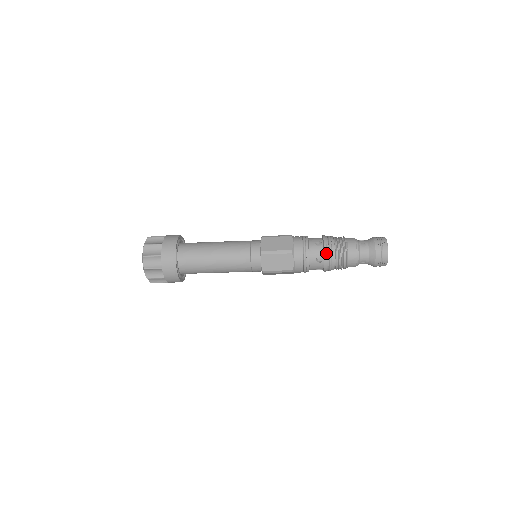
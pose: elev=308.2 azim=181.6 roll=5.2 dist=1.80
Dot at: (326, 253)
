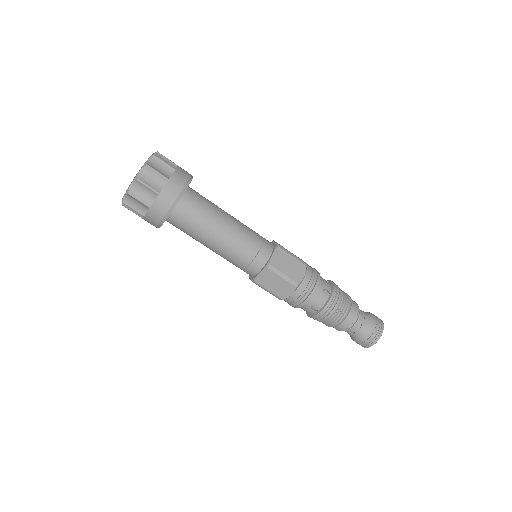
Dot at: (335, 289)
